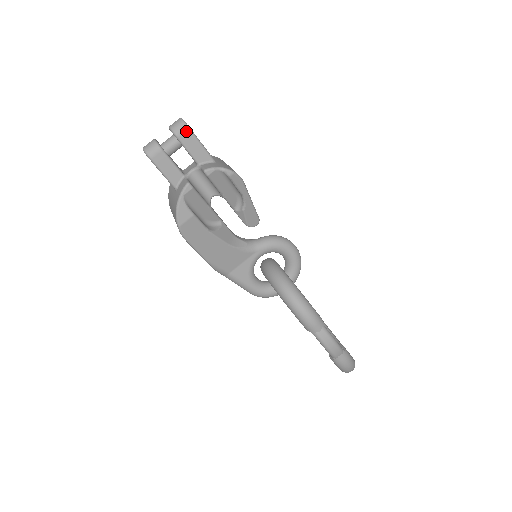
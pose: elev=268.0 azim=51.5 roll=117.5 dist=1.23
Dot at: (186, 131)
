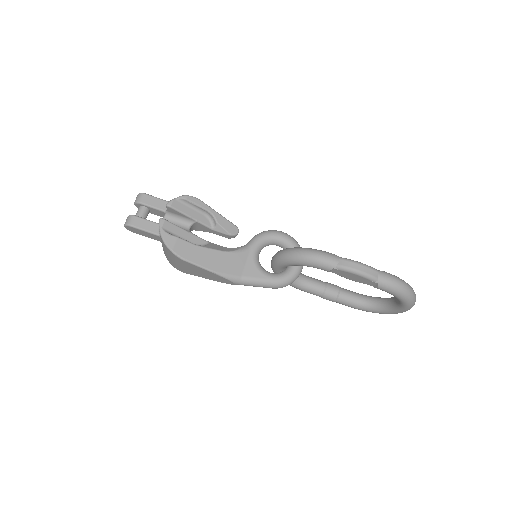
Dot at: (144, 196)
